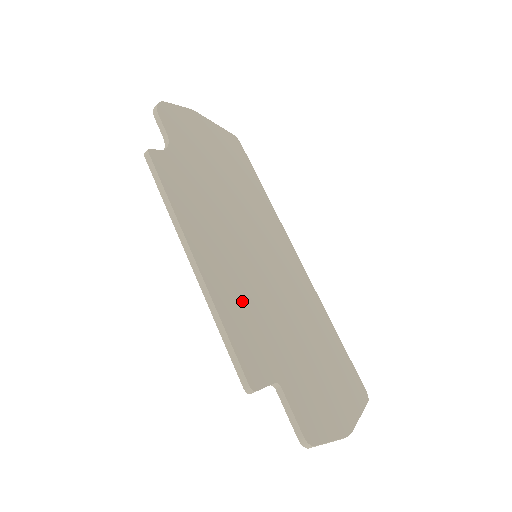
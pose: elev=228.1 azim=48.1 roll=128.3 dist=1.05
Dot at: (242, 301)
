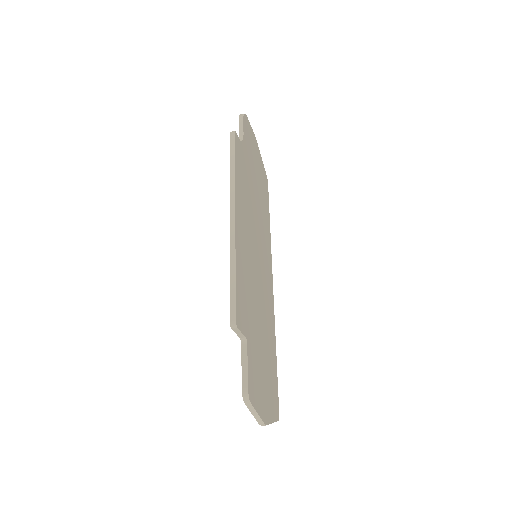
Dot at: (246, 269)
